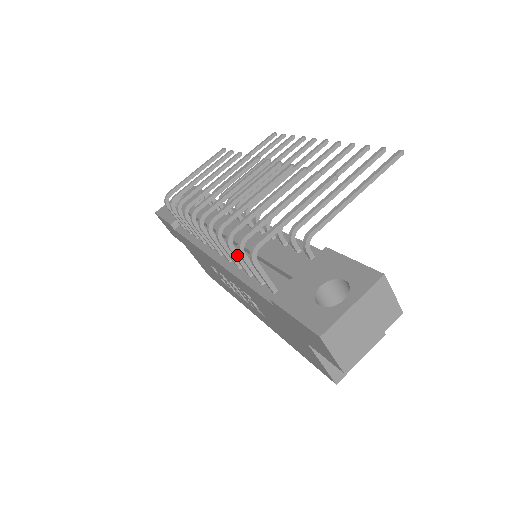
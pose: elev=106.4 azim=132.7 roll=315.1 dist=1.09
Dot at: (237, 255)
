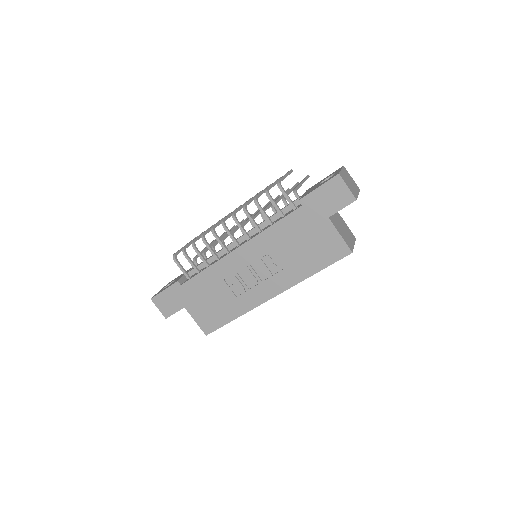
Dot at: (263, 210)
